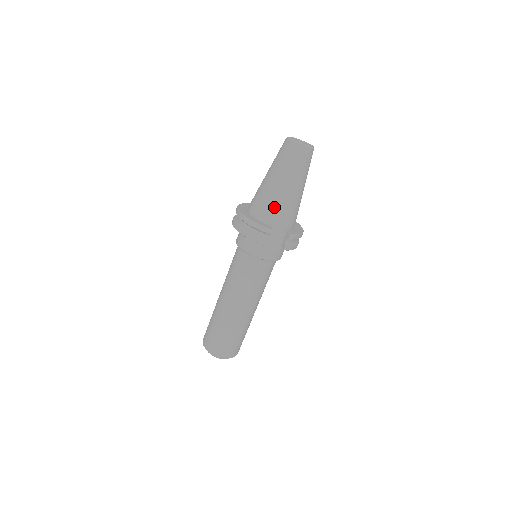
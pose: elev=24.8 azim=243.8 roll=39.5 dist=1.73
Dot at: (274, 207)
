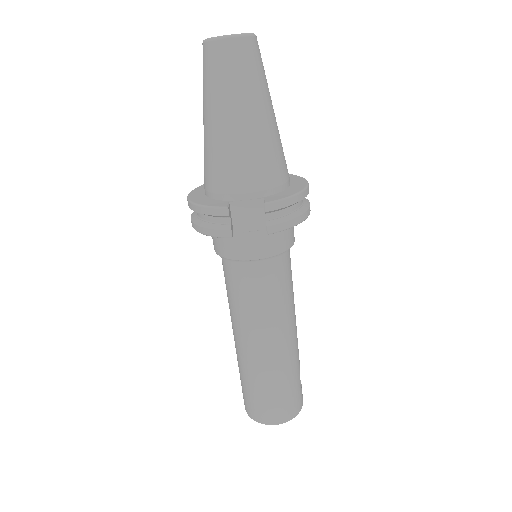
Dot at: (222, 167)
